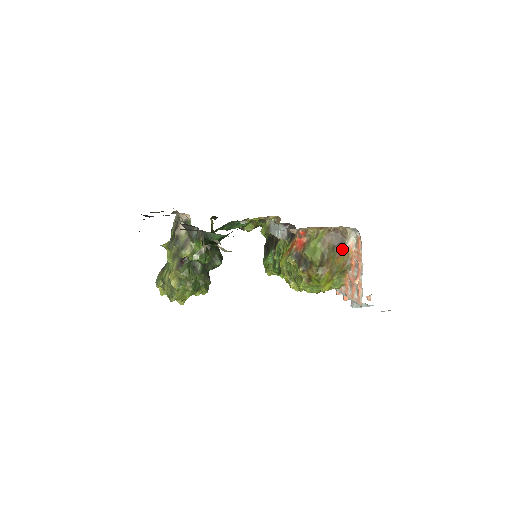
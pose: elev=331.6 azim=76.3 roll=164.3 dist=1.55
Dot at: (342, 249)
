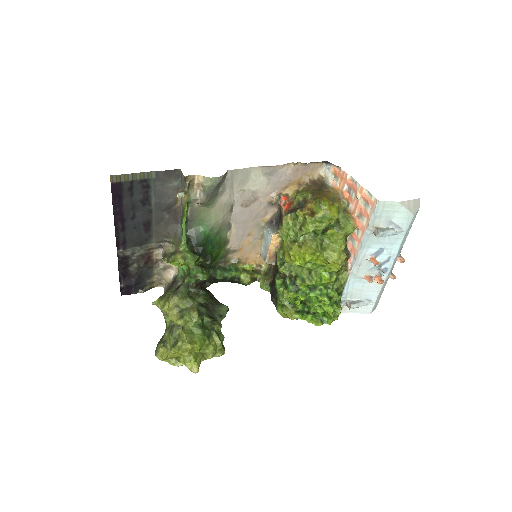
Dot at: (328, 189)
